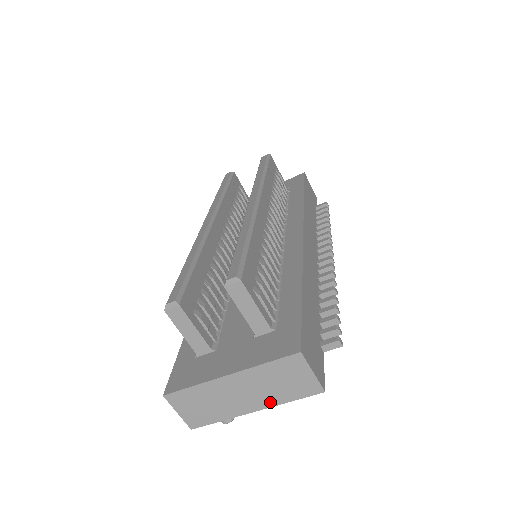
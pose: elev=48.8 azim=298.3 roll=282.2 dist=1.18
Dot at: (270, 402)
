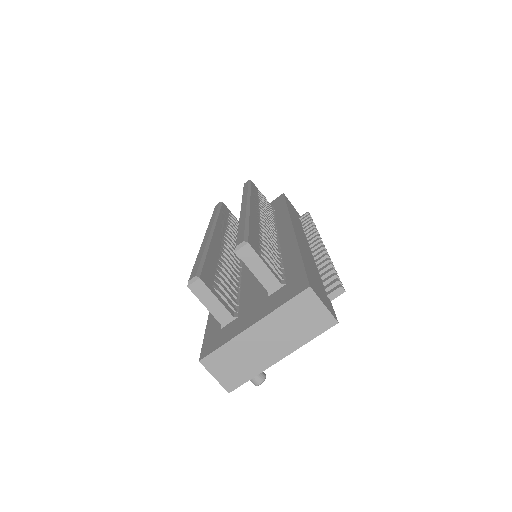
Dot at: (293, 345)
